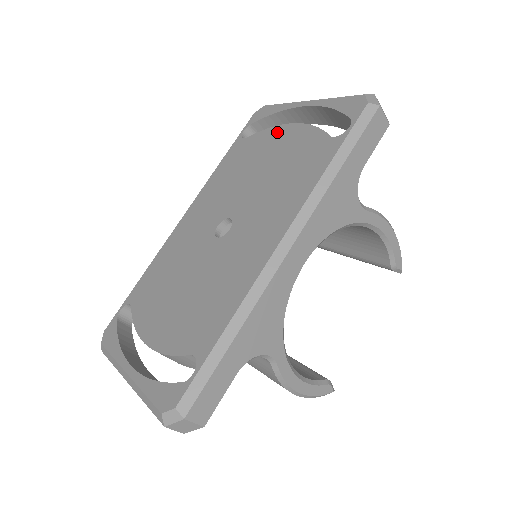
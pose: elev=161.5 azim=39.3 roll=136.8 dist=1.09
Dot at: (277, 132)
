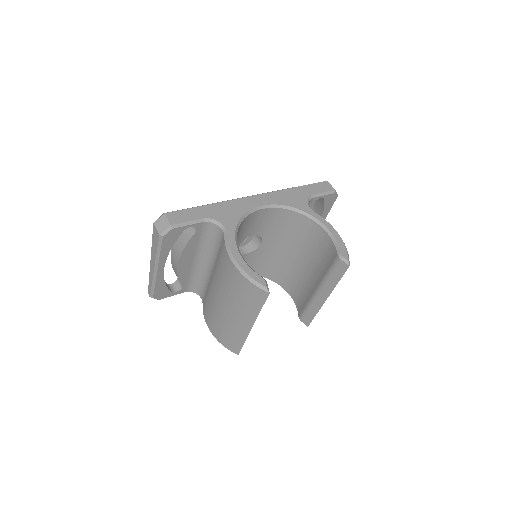
Dot at: occluded
